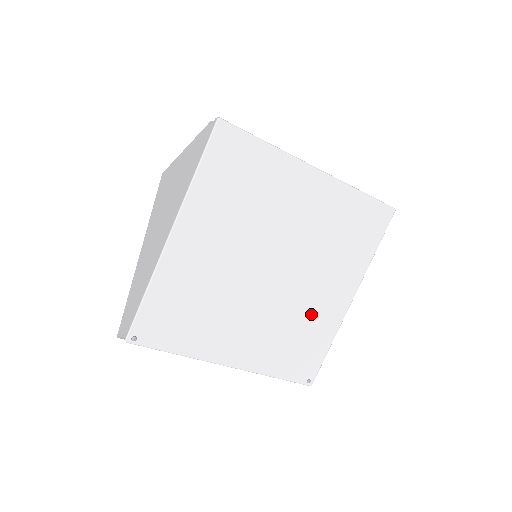
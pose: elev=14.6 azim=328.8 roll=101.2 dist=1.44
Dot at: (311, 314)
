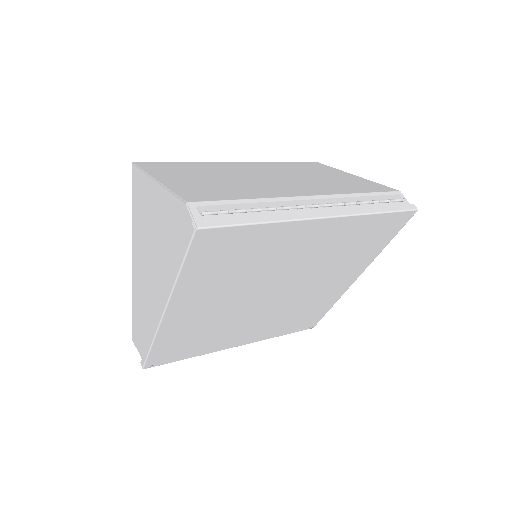
Dot at: (314, 299)
